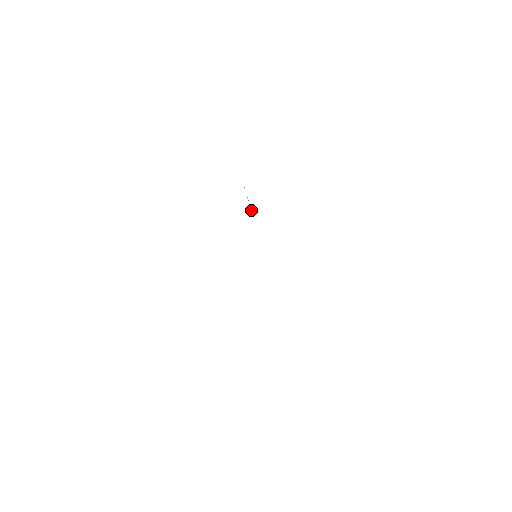
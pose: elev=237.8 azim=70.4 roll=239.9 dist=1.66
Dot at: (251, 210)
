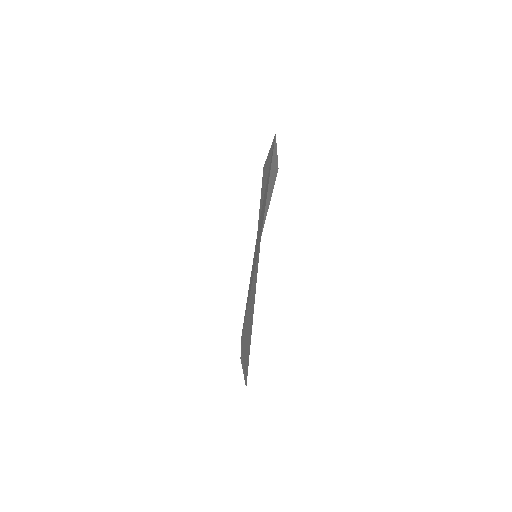
Dot at: occluded
